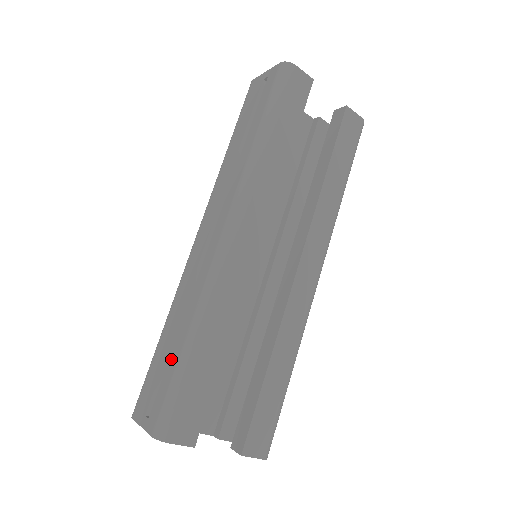
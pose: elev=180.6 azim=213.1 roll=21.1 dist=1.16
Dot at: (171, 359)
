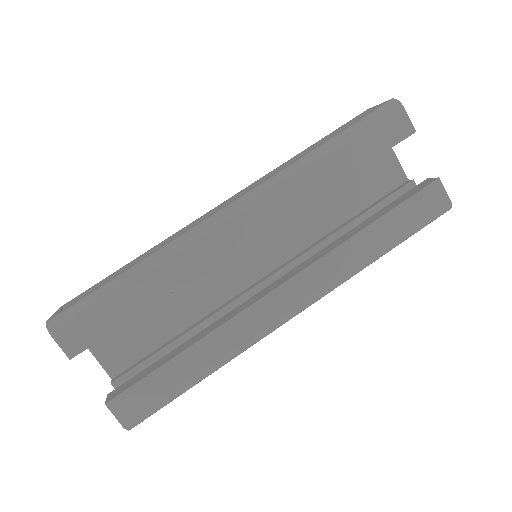
Dot at: (112, 277)
